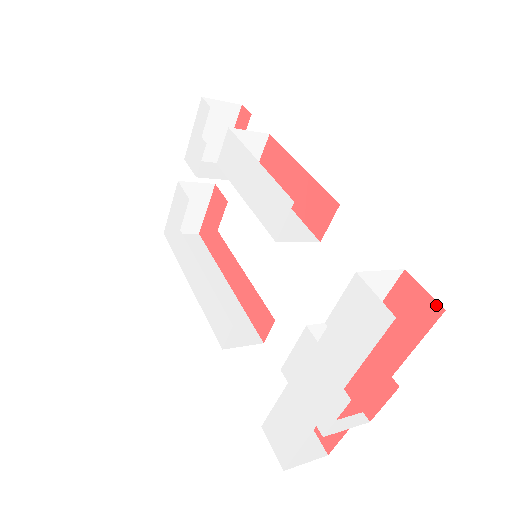
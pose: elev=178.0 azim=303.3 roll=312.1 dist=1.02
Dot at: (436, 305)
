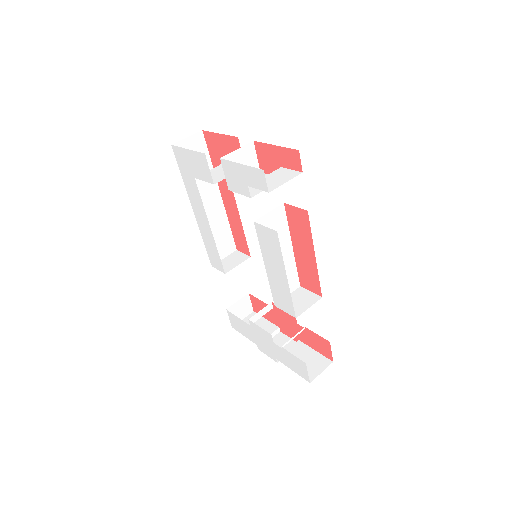
Dot at: (331, 358)
